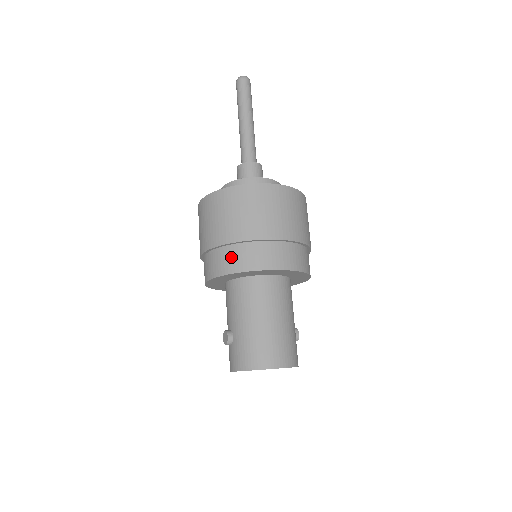
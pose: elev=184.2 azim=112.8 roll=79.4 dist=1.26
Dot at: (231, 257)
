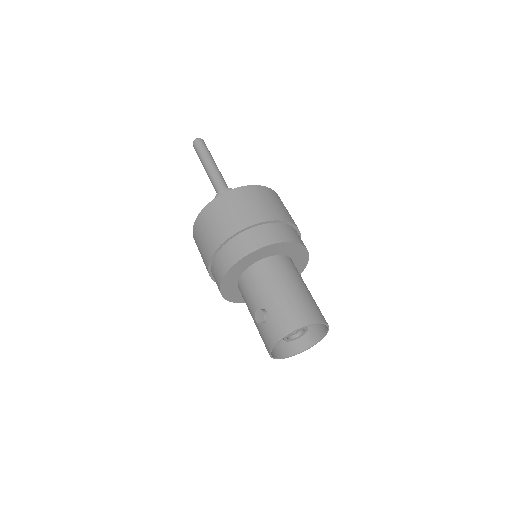
Dot at: (249, 239)
